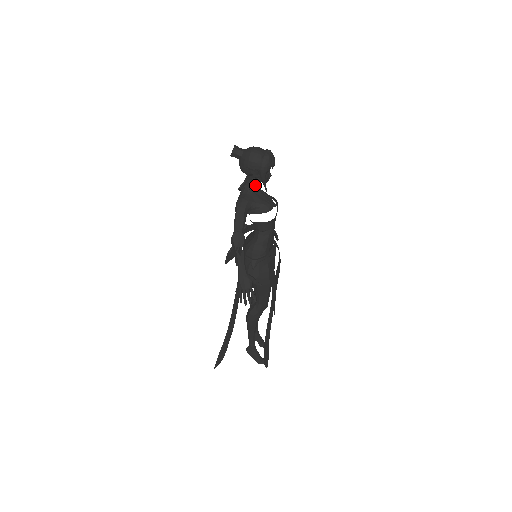
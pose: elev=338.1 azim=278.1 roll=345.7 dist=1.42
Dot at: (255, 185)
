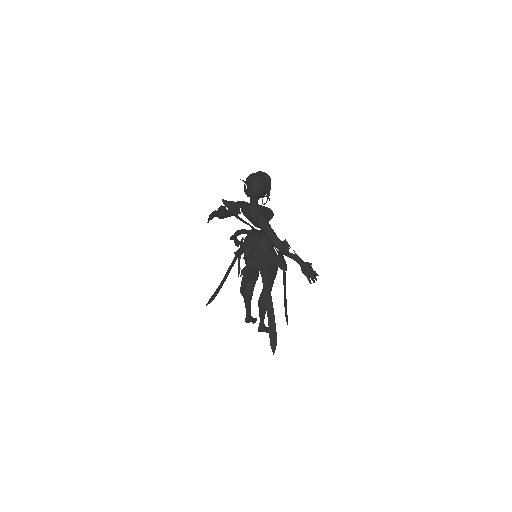
Dot at: (257, 203)
